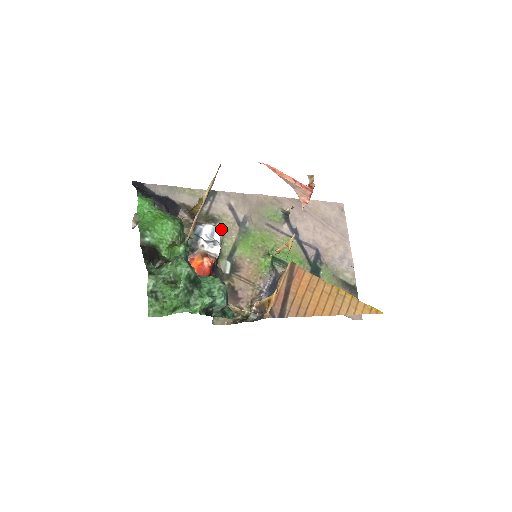
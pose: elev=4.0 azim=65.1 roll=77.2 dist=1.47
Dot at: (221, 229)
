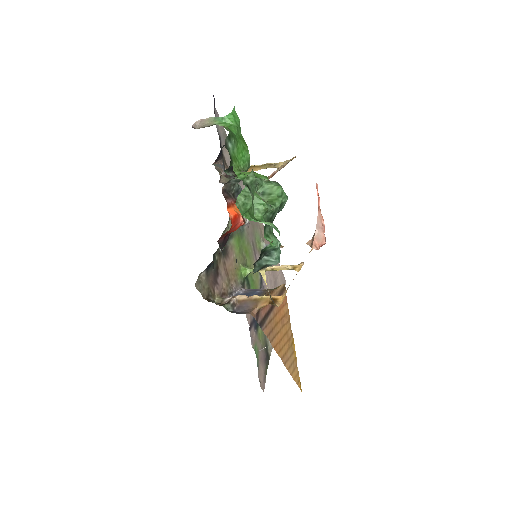
Dot at: occluded
